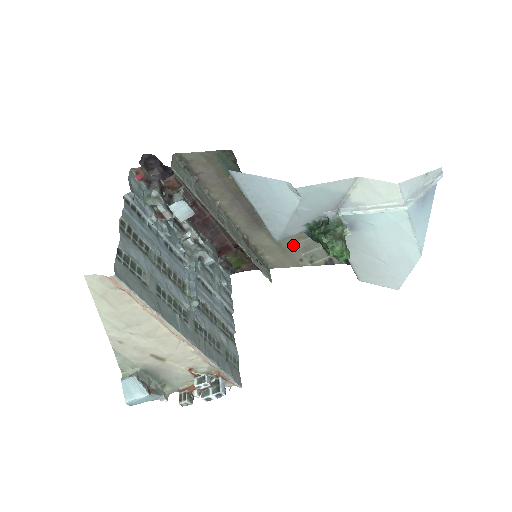
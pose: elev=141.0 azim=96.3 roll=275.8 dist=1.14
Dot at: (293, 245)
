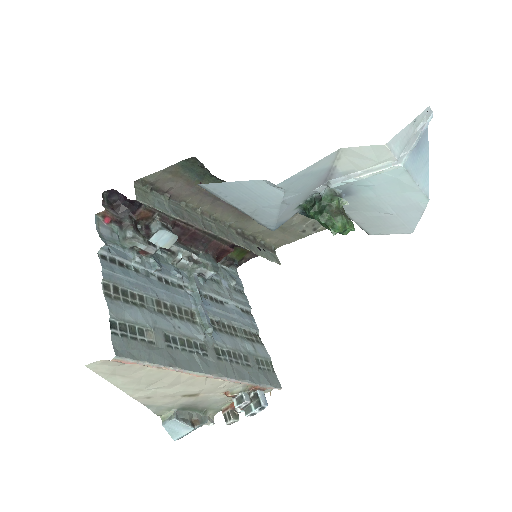
Dot at: (291, 221)
